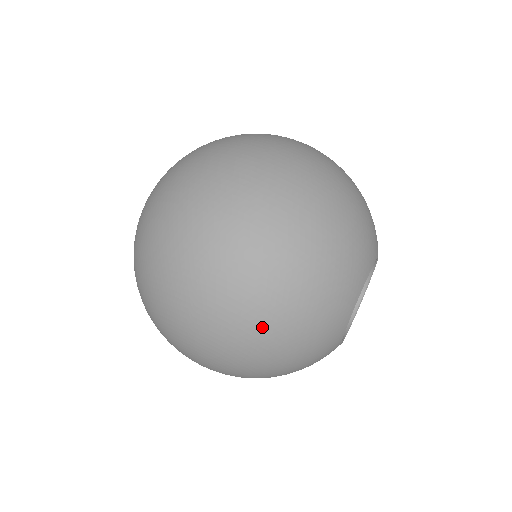
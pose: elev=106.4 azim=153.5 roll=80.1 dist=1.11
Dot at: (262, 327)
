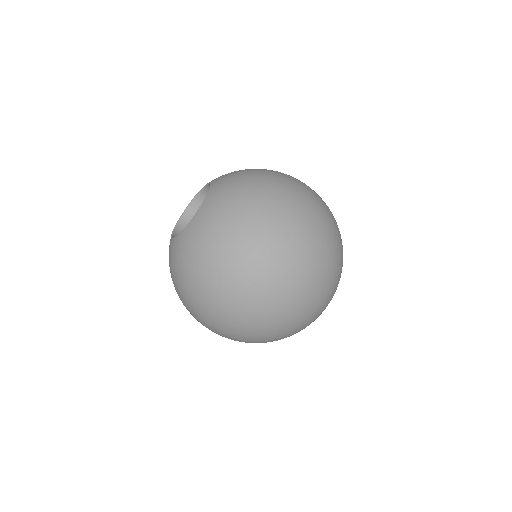
Dot at: (286, 329)
